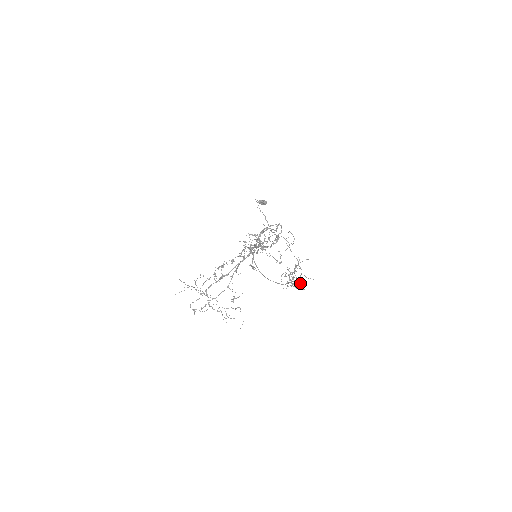
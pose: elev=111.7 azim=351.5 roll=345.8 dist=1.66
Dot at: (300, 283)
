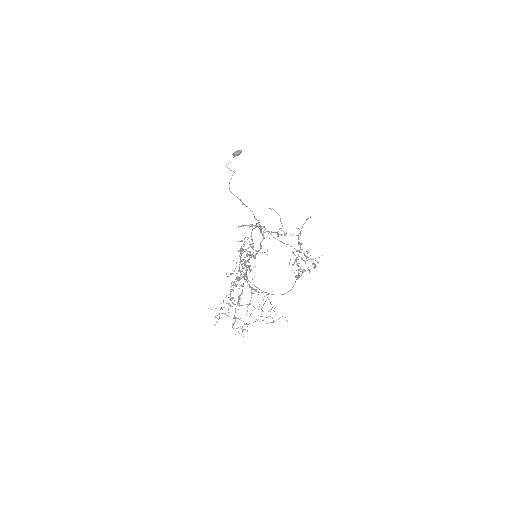
Dot at: (311, 259)
